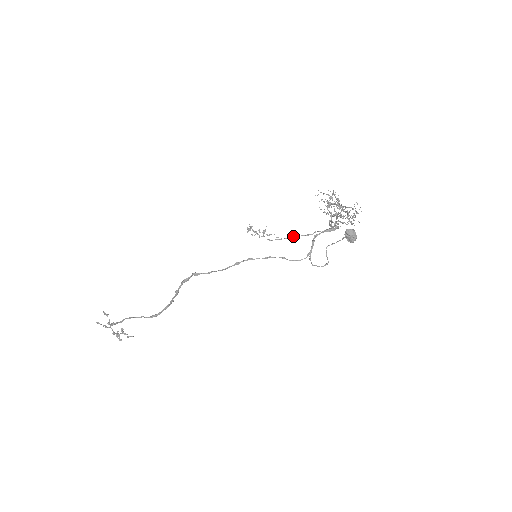
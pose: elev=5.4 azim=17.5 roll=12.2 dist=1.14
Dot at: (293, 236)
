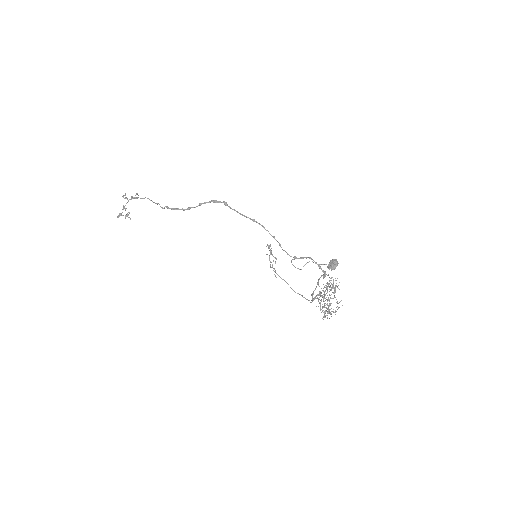
Dot at: (285, 281)
